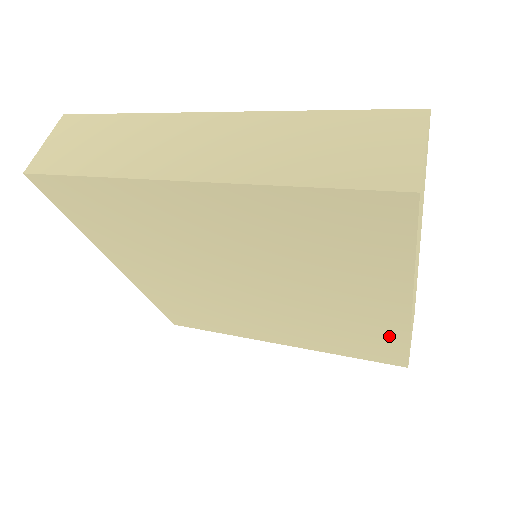
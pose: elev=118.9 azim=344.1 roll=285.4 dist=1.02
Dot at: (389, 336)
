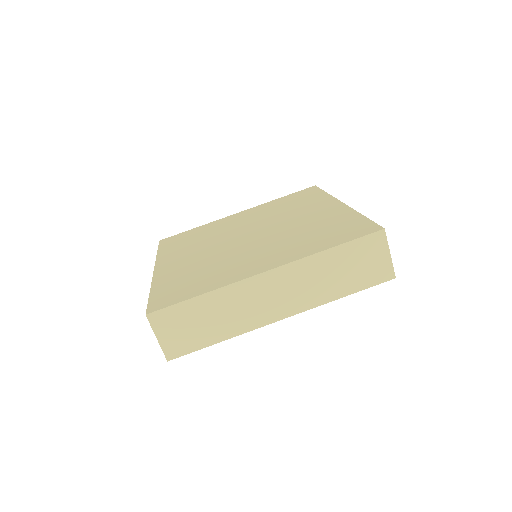
Dot at: occluded
